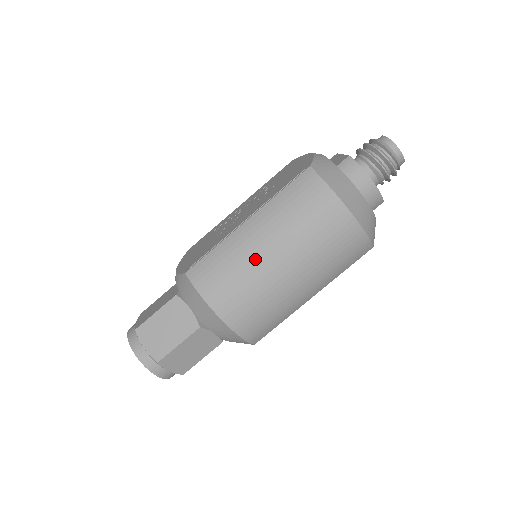
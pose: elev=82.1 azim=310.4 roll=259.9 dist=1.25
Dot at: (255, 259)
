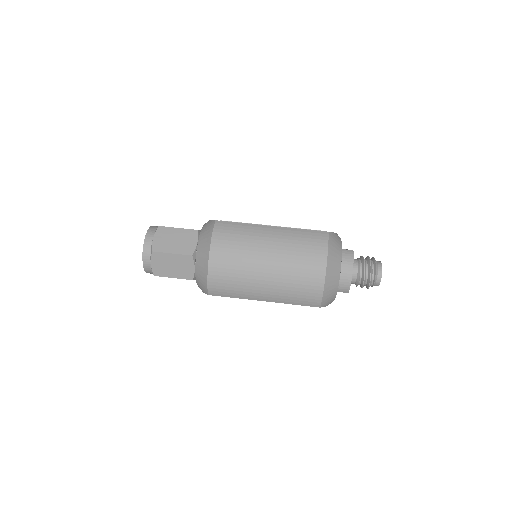
Dot at: (257, 246)
